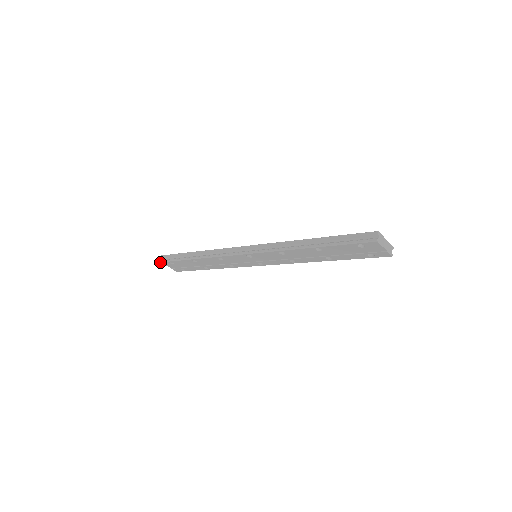
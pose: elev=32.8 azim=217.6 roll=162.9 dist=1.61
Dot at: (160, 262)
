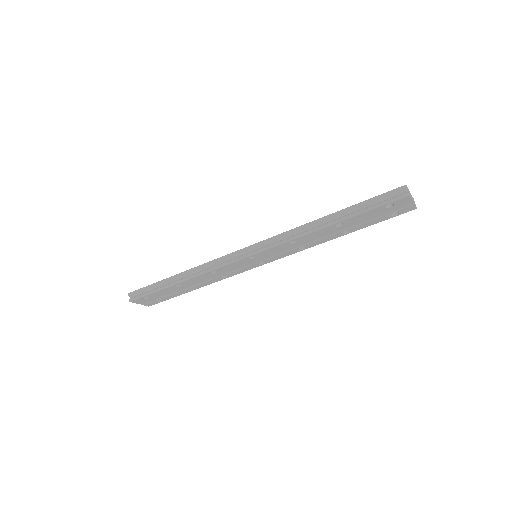
Dot at: (129, 301)
